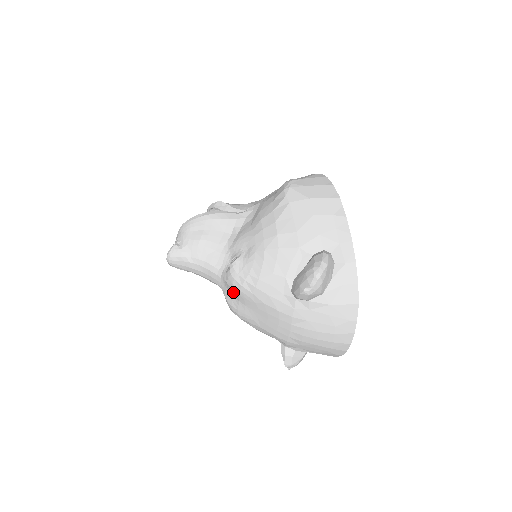
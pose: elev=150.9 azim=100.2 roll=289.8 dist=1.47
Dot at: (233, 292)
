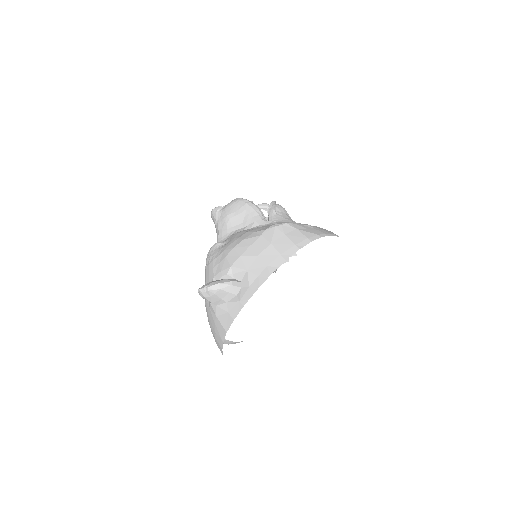
Dot at: occluded
